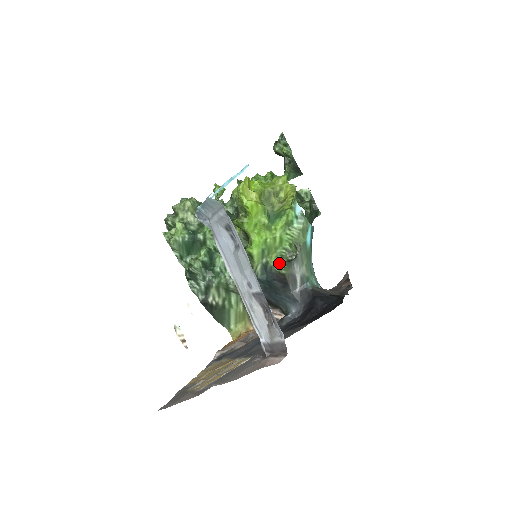
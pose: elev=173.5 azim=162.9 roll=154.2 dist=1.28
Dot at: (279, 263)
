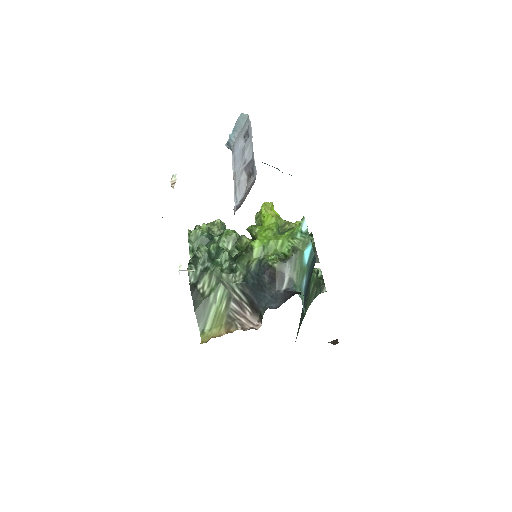
Dot at: (274, 259)
